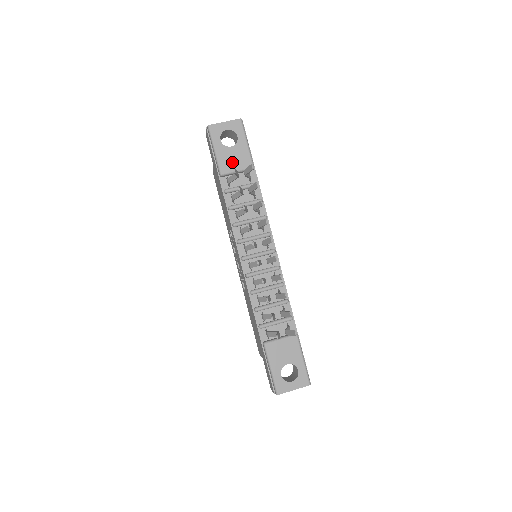
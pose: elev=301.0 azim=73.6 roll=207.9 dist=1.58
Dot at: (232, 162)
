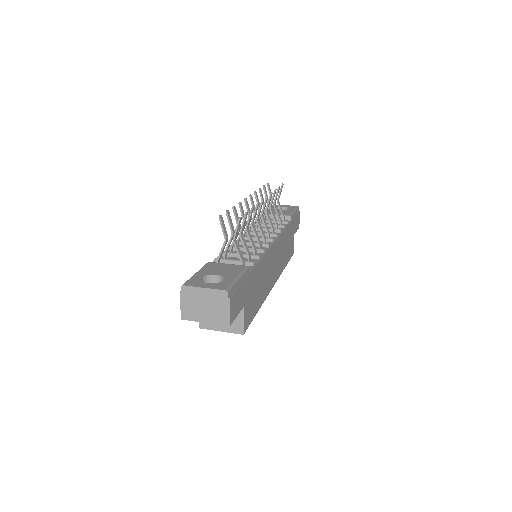
Dot at: (275, 212)
